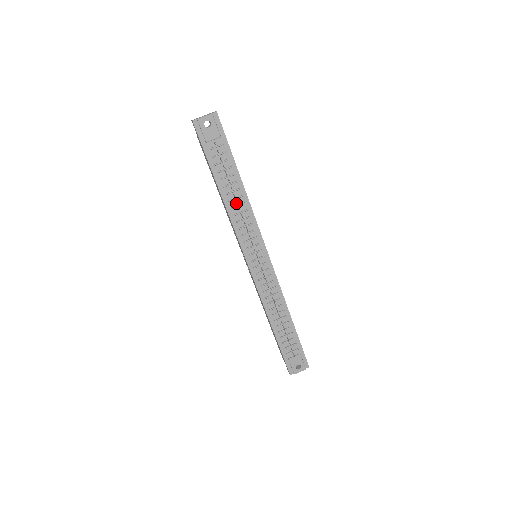
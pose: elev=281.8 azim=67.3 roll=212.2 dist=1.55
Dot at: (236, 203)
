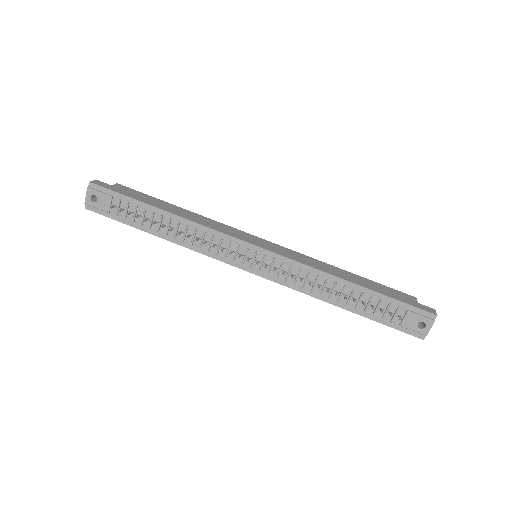
Dot at: (182, 233)
